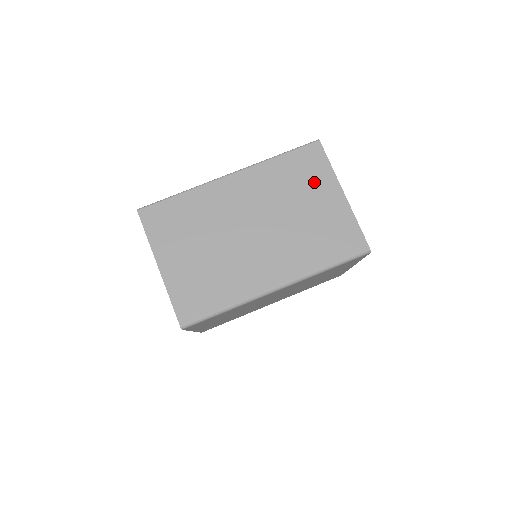
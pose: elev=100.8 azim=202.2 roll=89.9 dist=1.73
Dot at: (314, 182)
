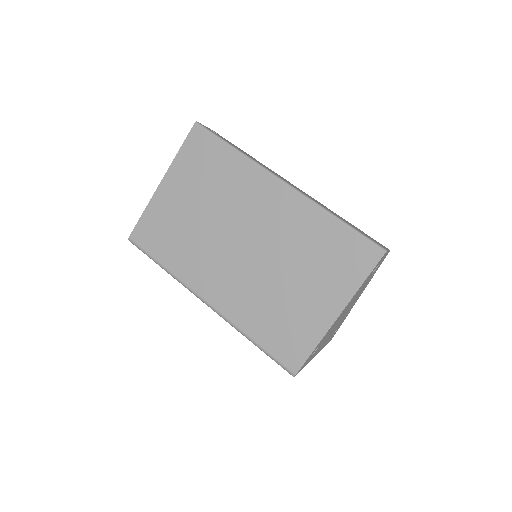
Dot at: (331, 276)
